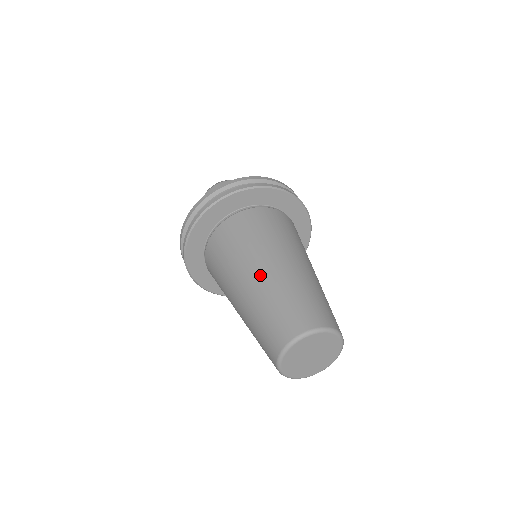
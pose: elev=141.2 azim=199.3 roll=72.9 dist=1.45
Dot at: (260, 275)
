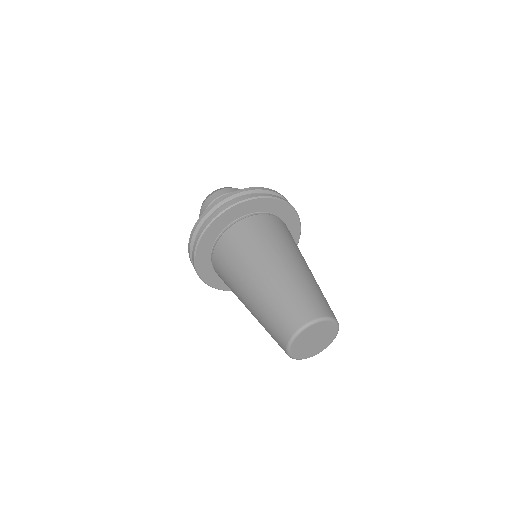
Dot at: (249, 297)
